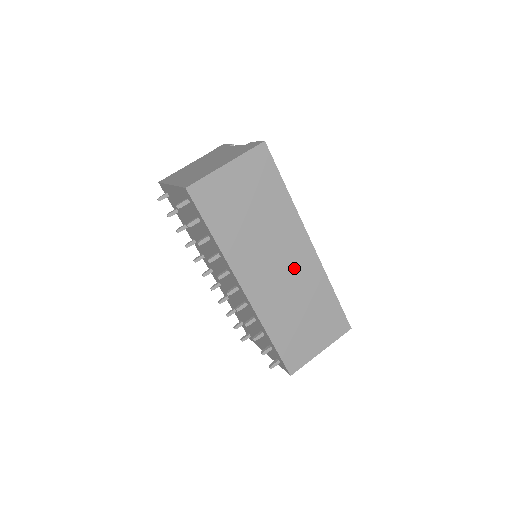
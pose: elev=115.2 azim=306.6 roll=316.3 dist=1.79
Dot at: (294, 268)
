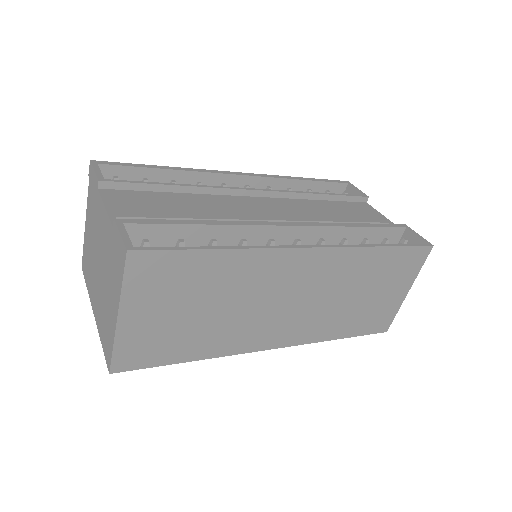
Dot at: (311, 284)
